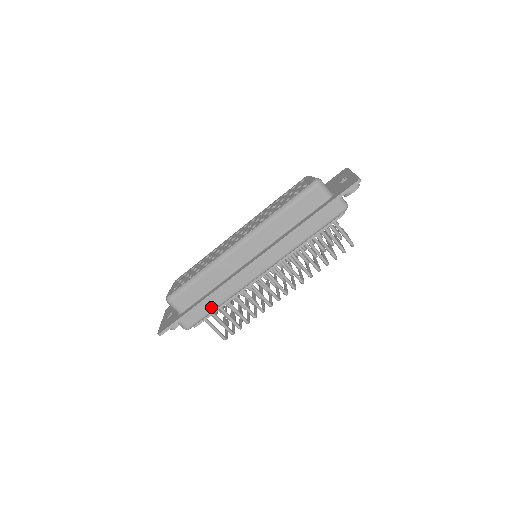
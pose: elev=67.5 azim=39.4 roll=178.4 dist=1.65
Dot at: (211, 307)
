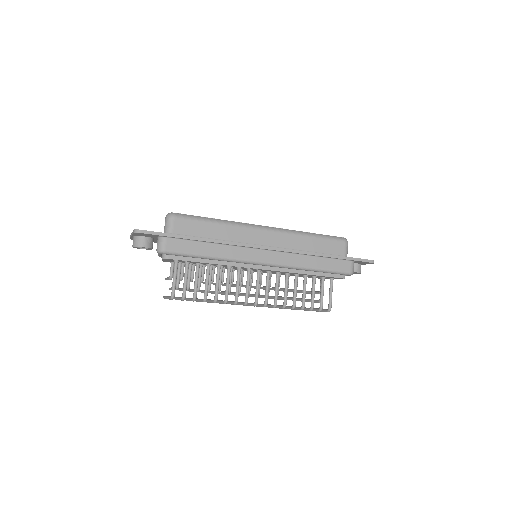
Dot at: (202, 251)
